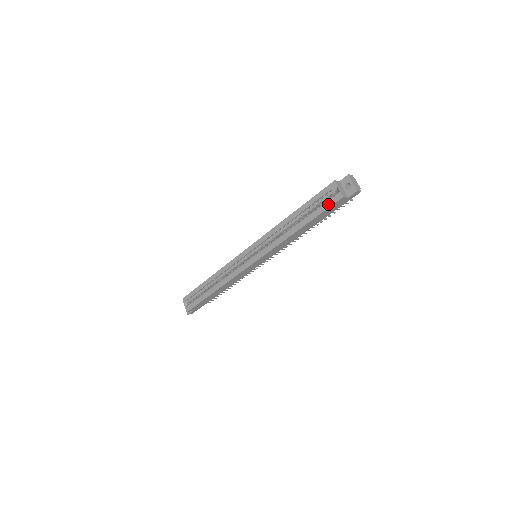
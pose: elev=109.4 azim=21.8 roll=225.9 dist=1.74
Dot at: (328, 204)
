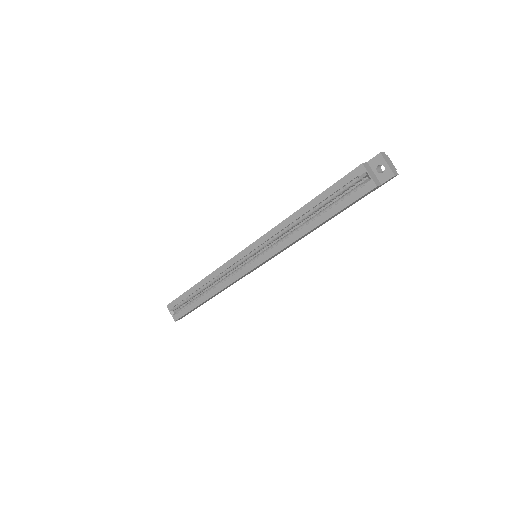
Dot at: (355, 195)
